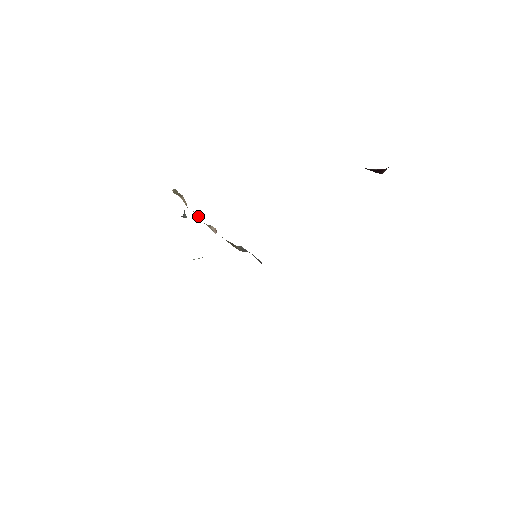
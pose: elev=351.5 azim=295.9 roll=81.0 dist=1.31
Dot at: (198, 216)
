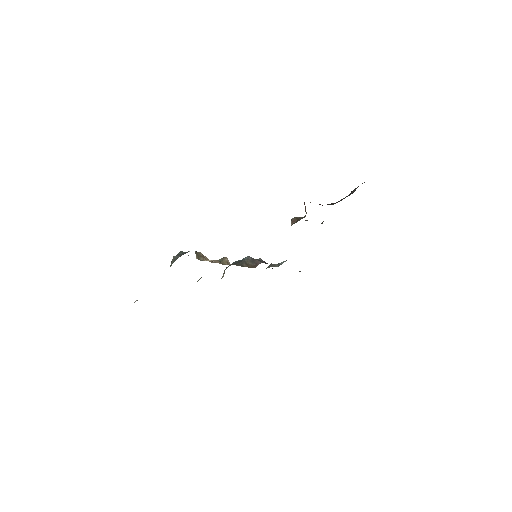
Dot at: (217, 261)
